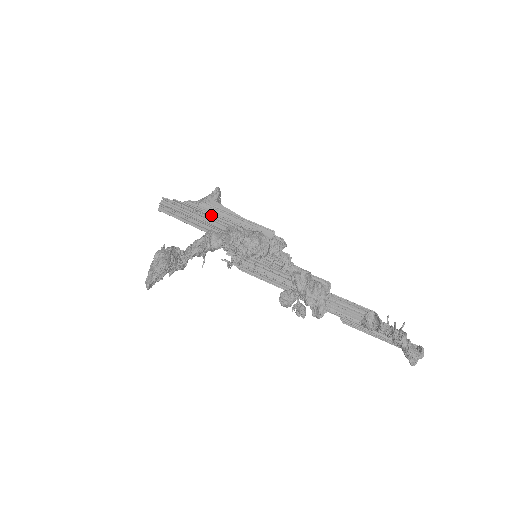
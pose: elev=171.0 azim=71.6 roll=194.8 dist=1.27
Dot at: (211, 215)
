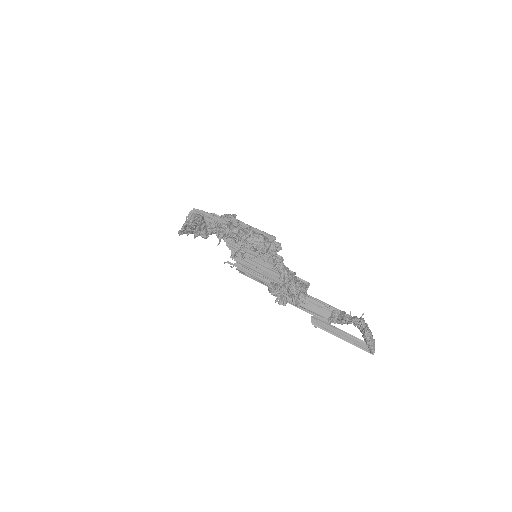
Dot at: occluded
